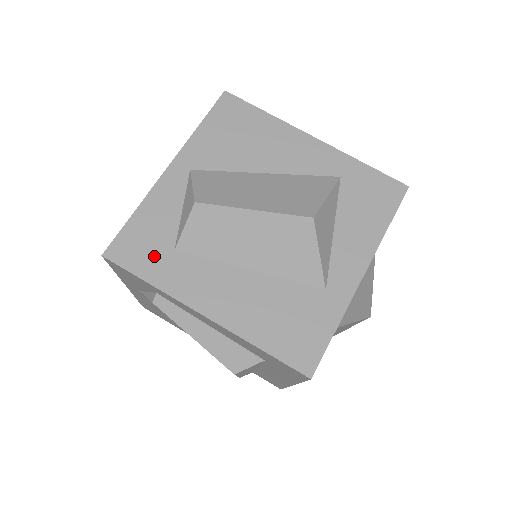
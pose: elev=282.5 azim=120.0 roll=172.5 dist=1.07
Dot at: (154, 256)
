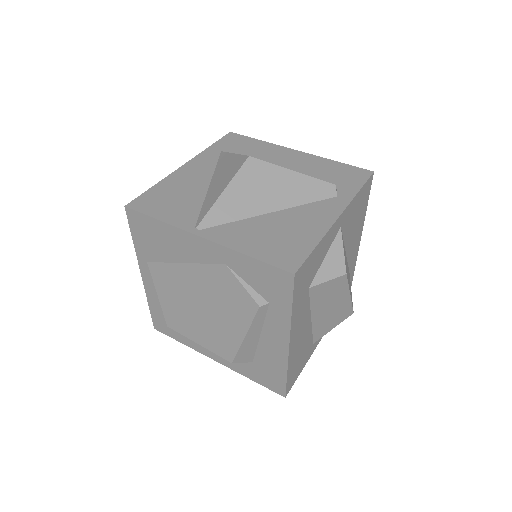
Dot at: (303, 289)
